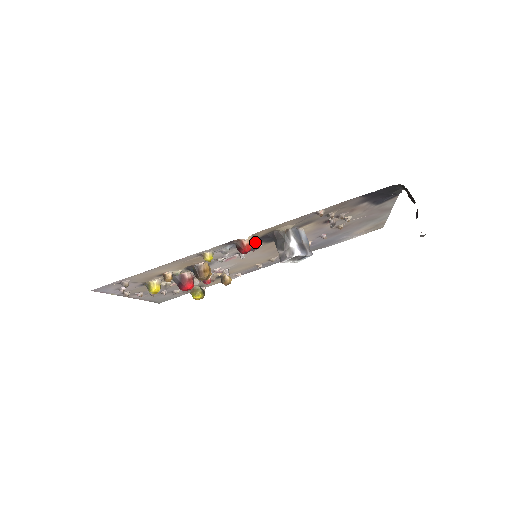
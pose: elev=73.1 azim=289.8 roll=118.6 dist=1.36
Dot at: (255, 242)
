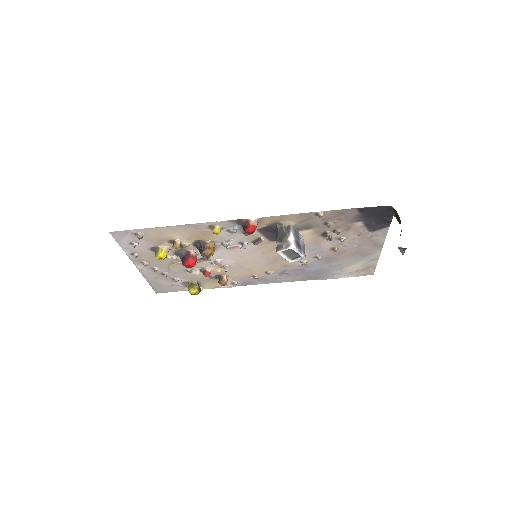
Dot at: (259, 233)
